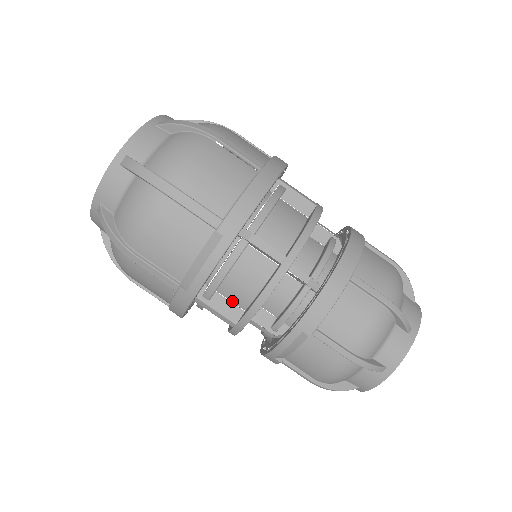
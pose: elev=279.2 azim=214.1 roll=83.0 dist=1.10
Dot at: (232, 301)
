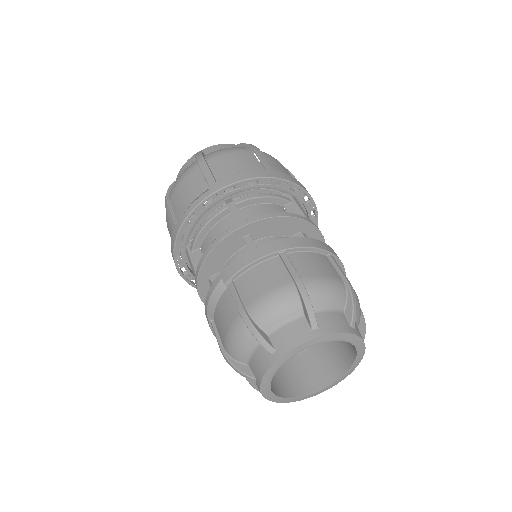
Dot at: occluded
